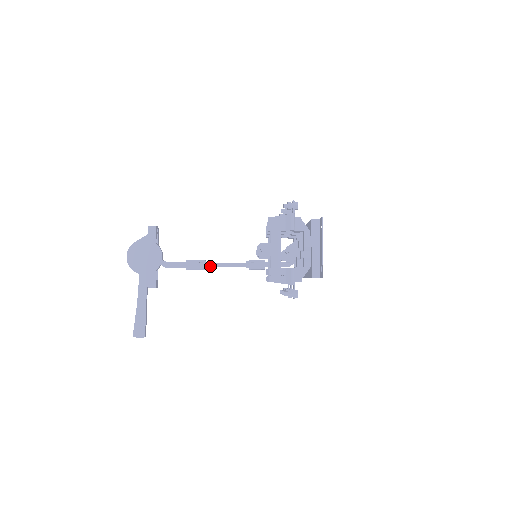
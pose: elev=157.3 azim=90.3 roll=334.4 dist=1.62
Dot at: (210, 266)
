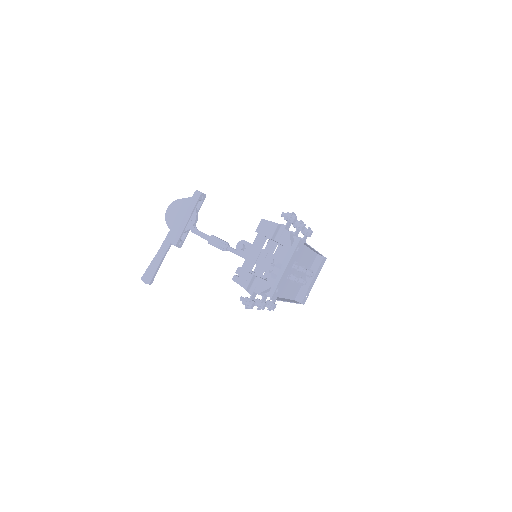
Dot at: (229, 250)
